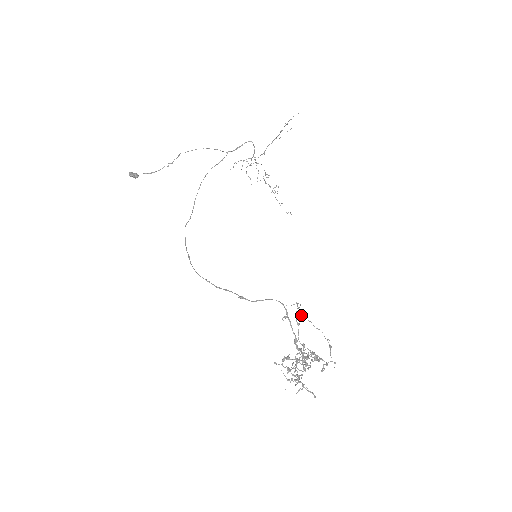
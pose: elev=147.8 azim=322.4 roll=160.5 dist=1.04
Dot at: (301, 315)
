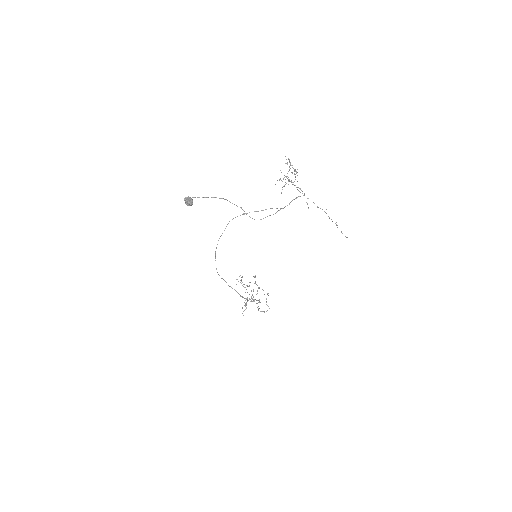
Dot at: occluded
